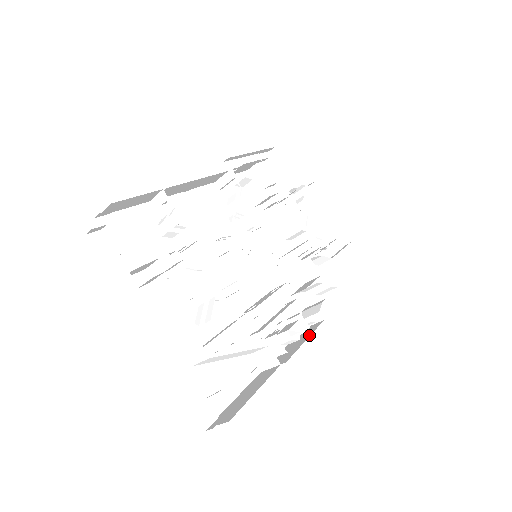
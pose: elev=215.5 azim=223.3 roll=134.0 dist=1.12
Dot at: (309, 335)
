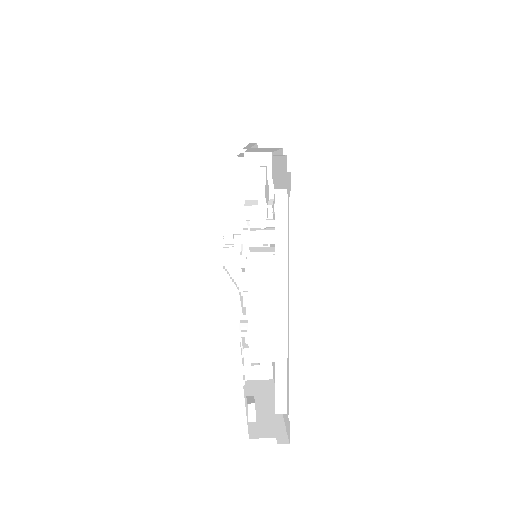
Dot at: occluded
